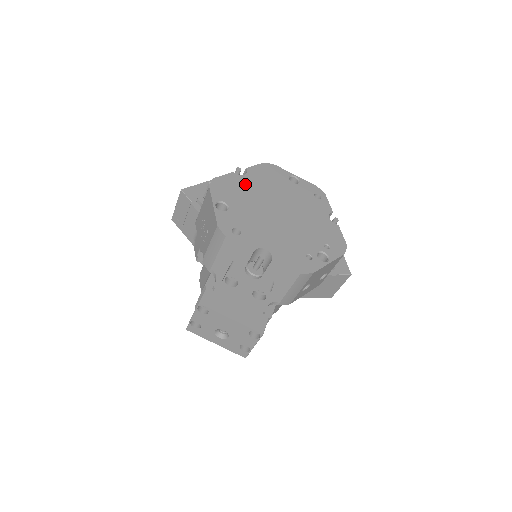
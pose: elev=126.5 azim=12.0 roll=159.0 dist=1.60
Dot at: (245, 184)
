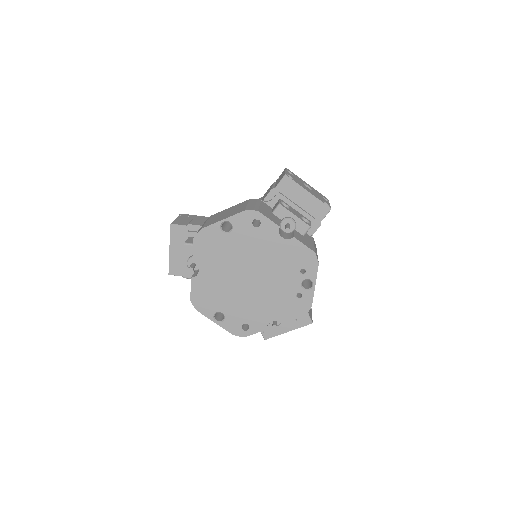
Dot at: (208, 280)
